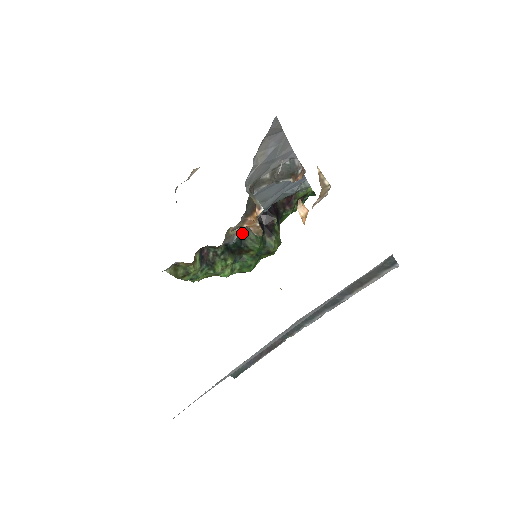
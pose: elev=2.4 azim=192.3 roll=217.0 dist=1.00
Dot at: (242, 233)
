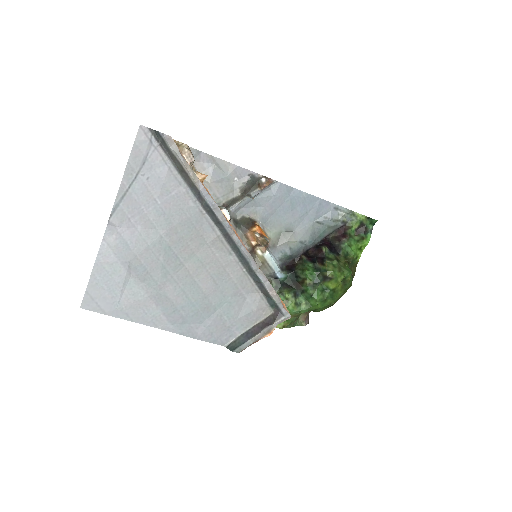
Dot at: (293, 268)
